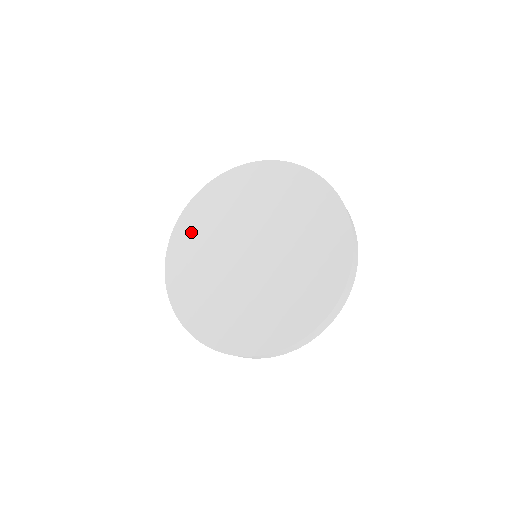
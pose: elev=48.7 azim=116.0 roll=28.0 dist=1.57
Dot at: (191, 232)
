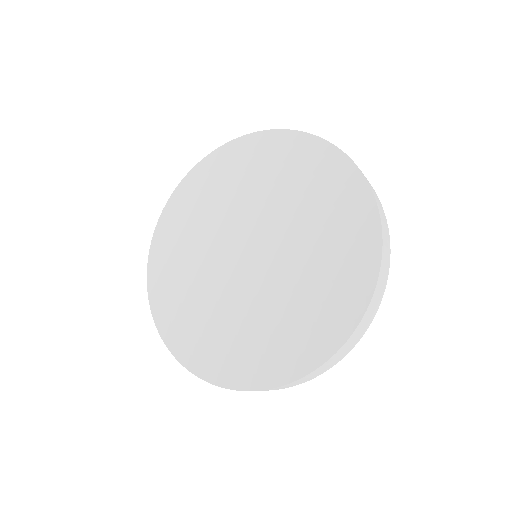
Dot at: (171, 249)
